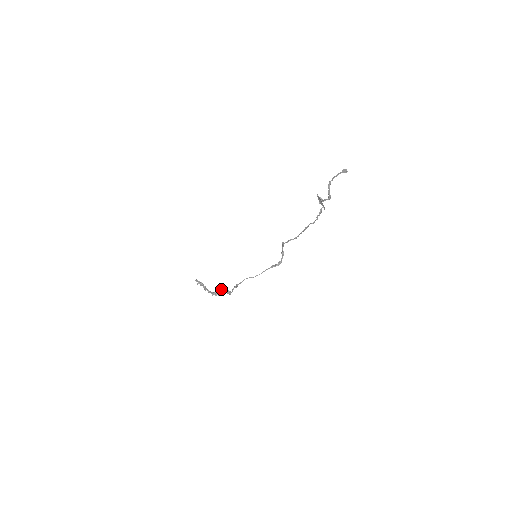
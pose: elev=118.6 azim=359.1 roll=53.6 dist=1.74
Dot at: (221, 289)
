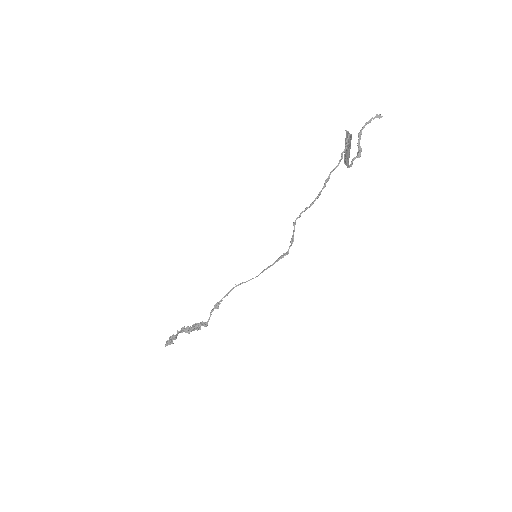
Dot at: (196, 323)
